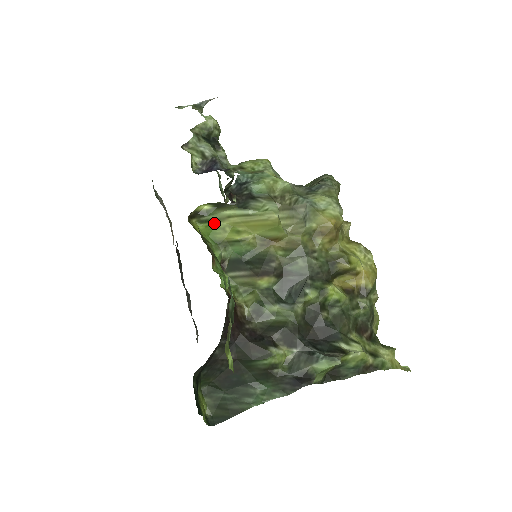
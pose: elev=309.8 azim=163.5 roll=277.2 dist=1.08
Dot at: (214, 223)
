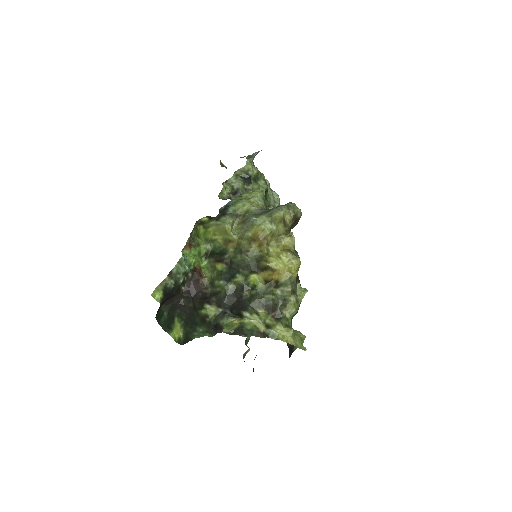
Dot at: (207, 228)
